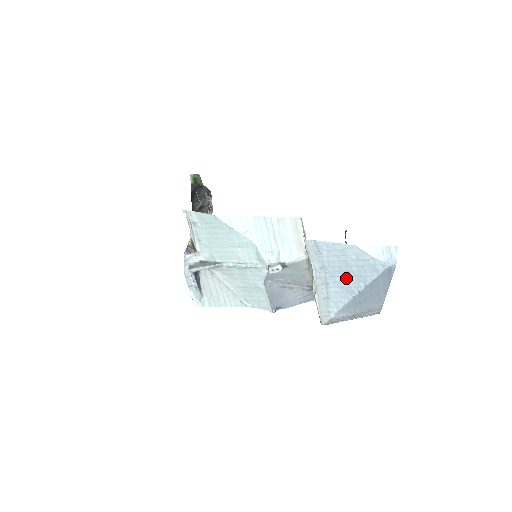
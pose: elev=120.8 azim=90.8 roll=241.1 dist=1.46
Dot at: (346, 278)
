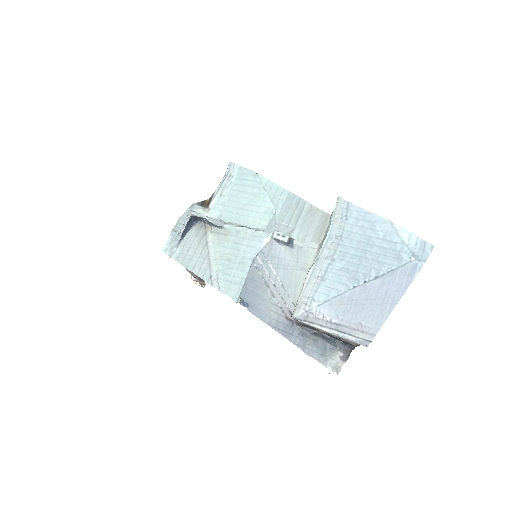
Dot at: (359, 259)
